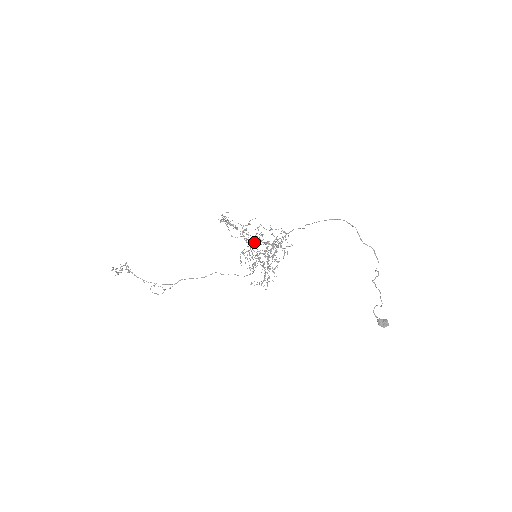
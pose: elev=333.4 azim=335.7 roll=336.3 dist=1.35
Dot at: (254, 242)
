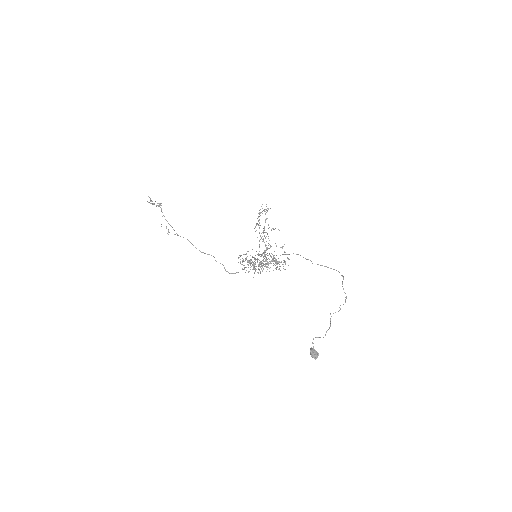
Dot at: occluded
